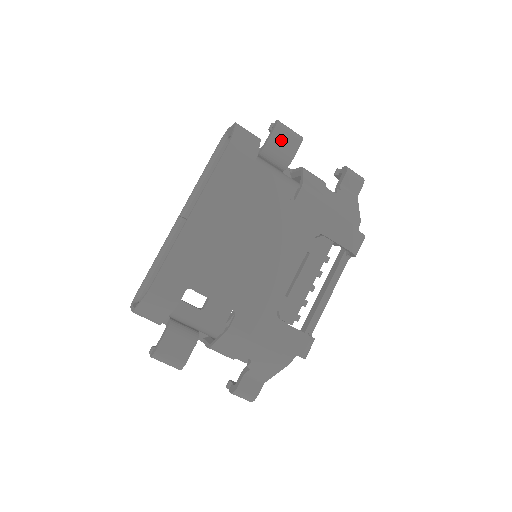
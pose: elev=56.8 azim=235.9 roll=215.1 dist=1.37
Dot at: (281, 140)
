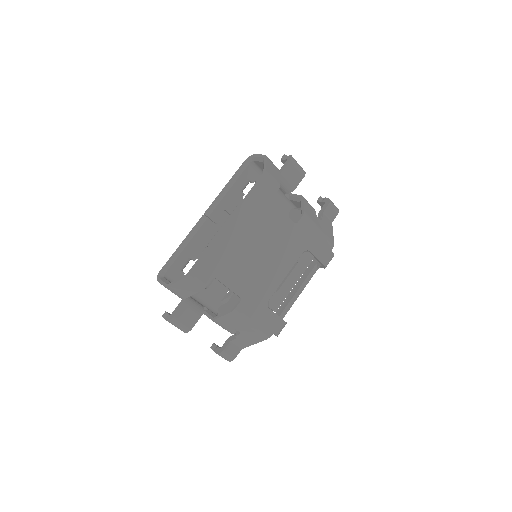
Dot at: (291, 172)
